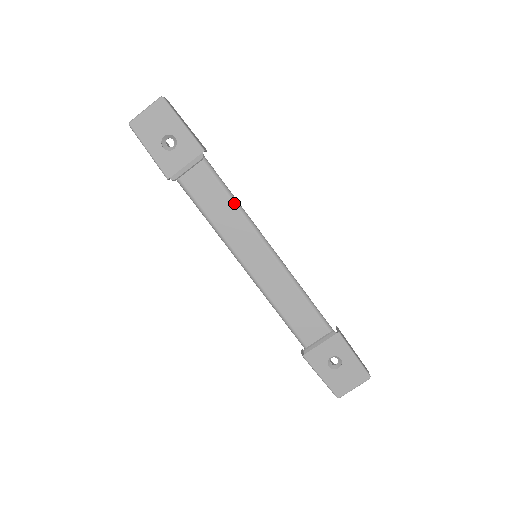
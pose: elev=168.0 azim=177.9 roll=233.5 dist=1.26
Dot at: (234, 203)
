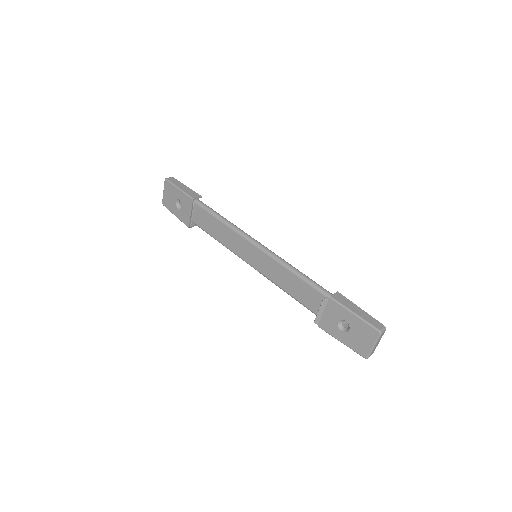
Dot at: (225, 224)
